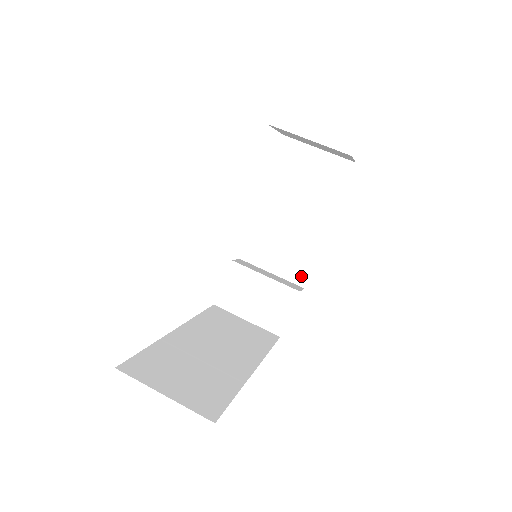
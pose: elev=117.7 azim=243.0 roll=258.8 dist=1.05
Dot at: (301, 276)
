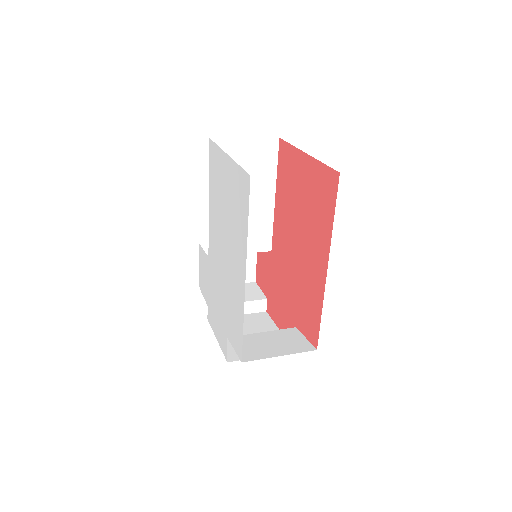
Dot at: occluded
